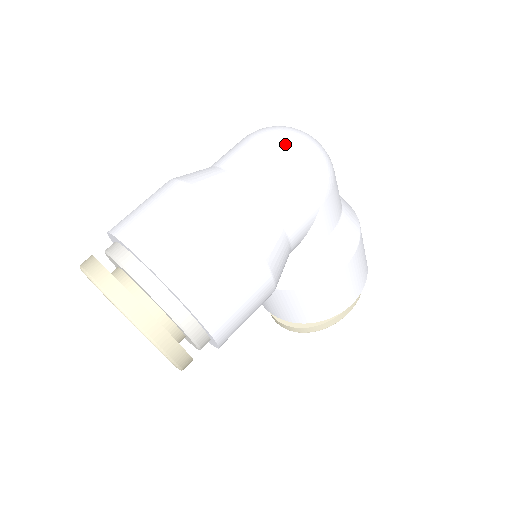
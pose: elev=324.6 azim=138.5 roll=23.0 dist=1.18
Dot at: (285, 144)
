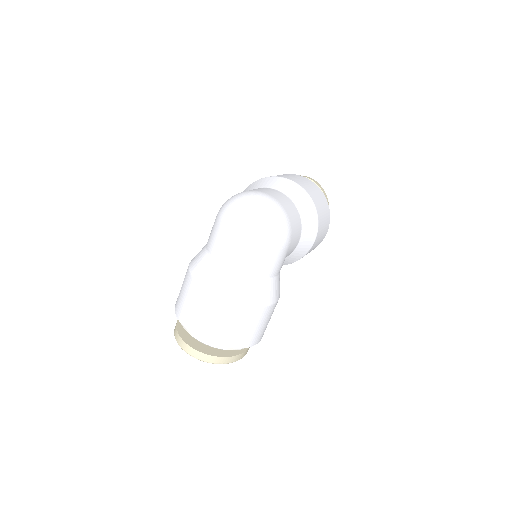
Dot at: (253, 238)
